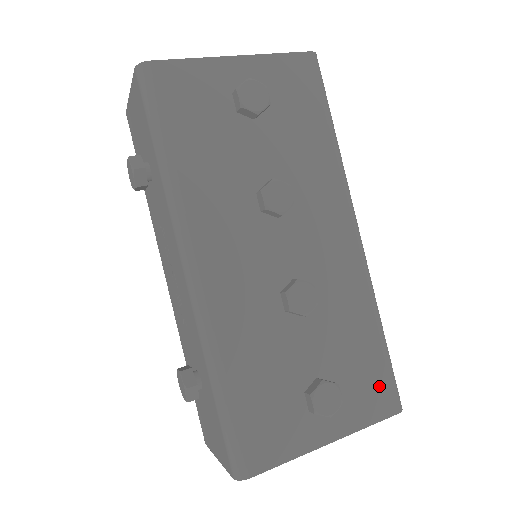
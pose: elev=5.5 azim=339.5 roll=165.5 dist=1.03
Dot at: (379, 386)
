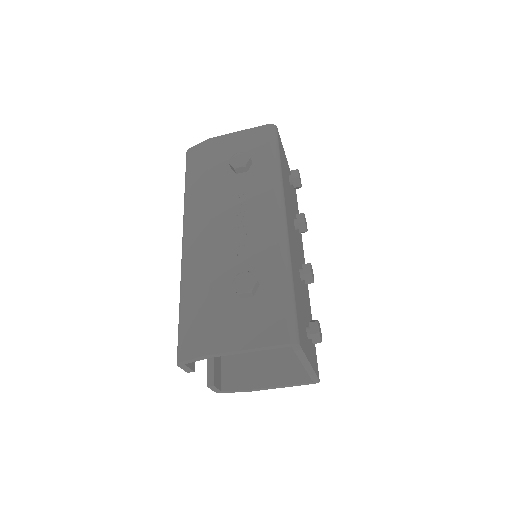
Dot at: (316, 357)
